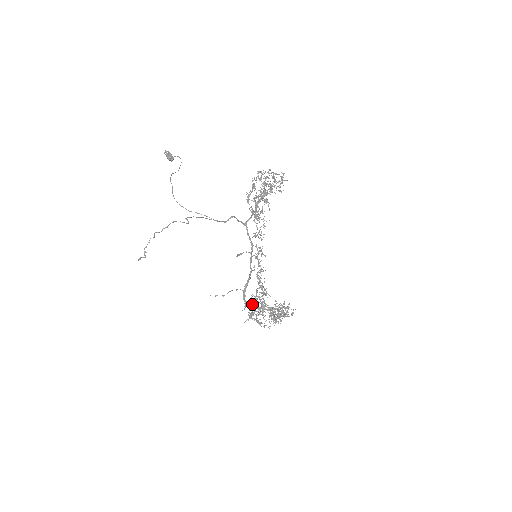
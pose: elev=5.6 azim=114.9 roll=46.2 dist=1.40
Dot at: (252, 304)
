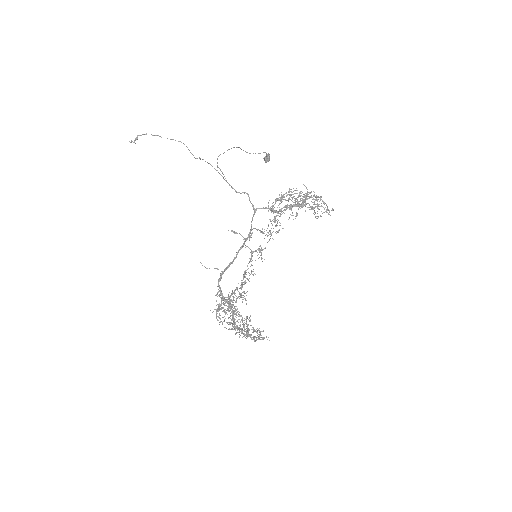
Dot at: occluded
